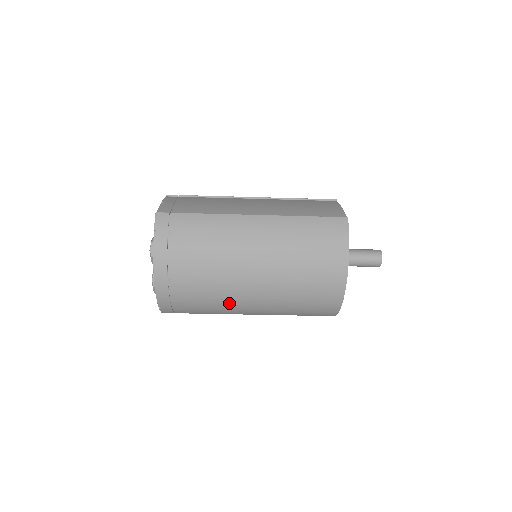
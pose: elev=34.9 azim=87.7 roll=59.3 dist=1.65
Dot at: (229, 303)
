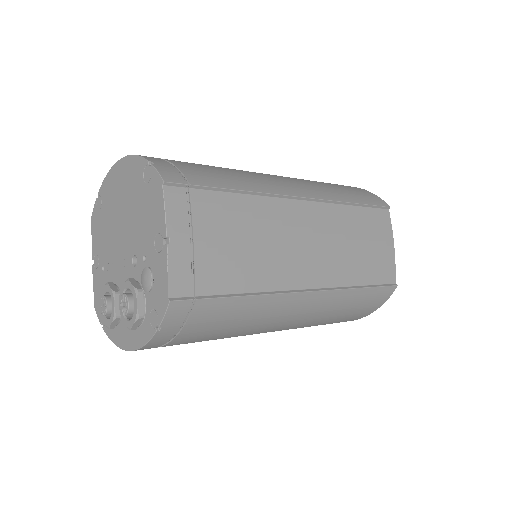
Dot at: occluded
